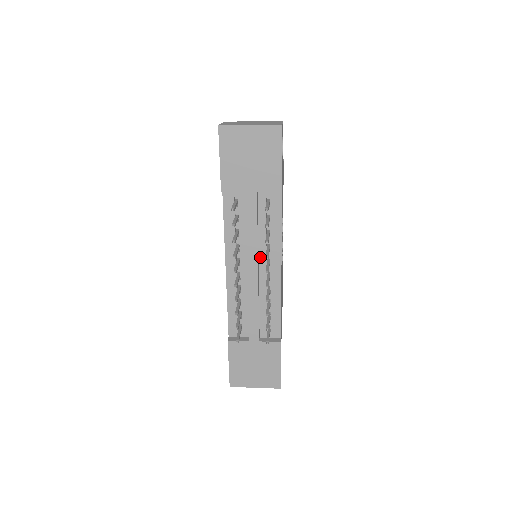
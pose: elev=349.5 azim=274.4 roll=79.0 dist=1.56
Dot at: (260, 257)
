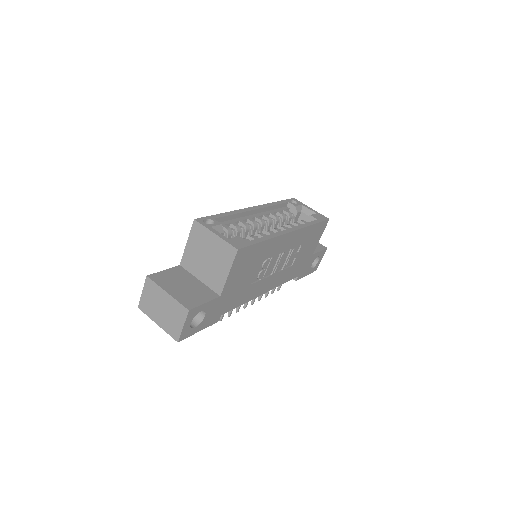
Dot at: occluded
